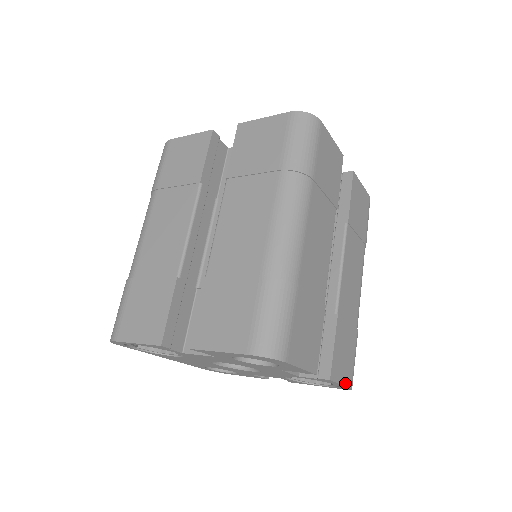
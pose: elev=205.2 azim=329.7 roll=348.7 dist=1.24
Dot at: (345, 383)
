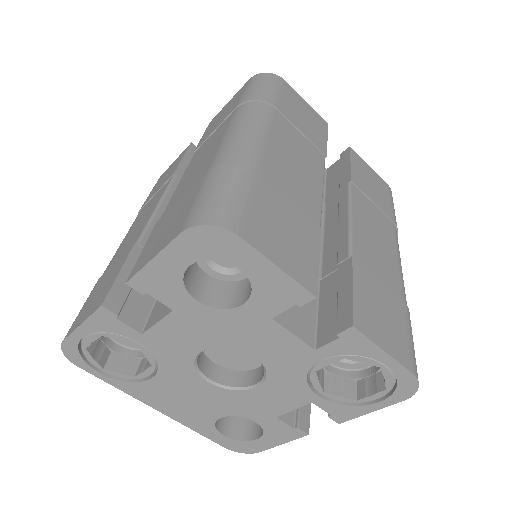
Dot at: (394, 356)
